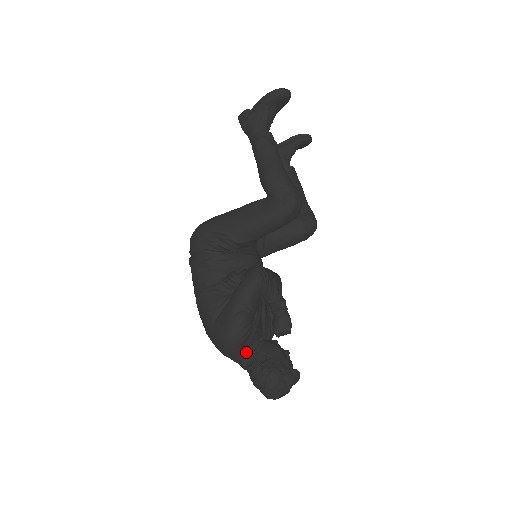
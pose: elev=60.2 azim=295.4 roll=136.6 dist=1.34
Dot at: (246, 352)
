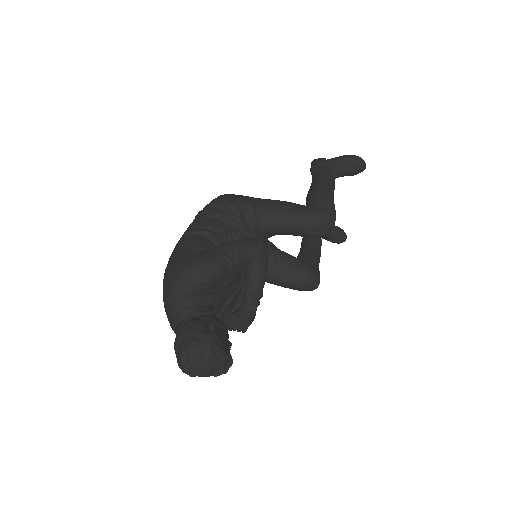
Dot at: (193, 306)
